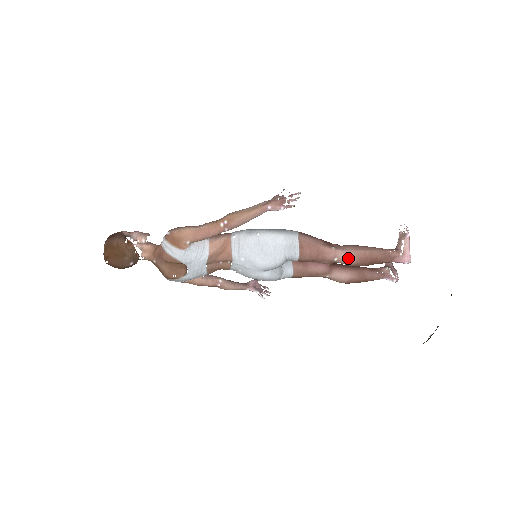
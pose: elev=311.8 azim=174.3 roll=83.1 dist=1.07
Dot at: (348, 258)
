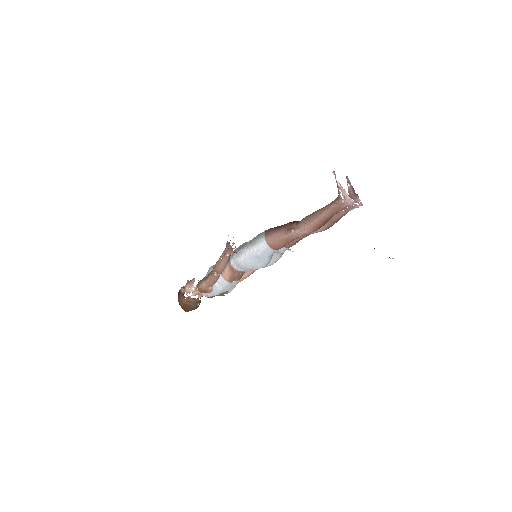
Dot at: (306, 233)
